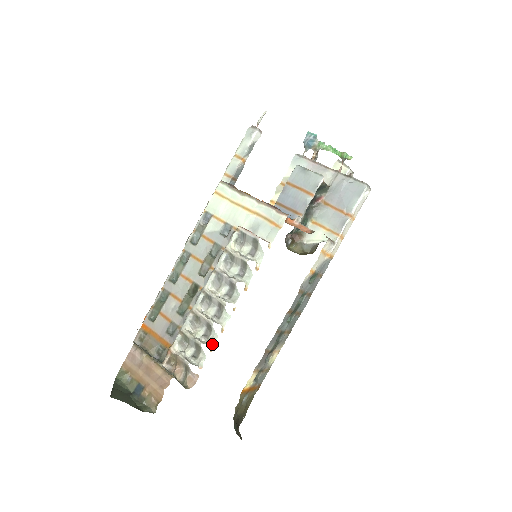
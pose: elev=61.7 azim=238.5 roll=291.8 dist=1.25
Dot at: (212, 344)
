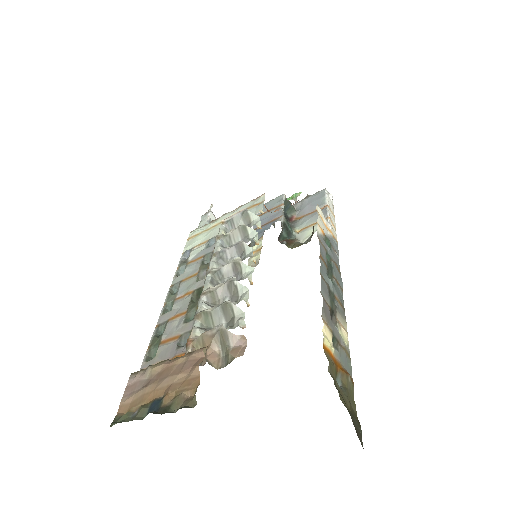
Dot at: (245, 298)
